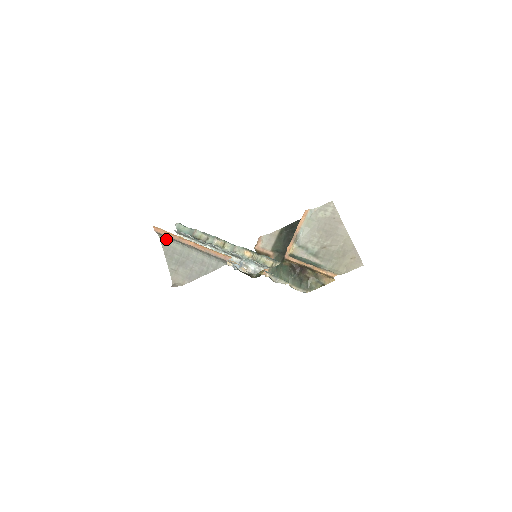
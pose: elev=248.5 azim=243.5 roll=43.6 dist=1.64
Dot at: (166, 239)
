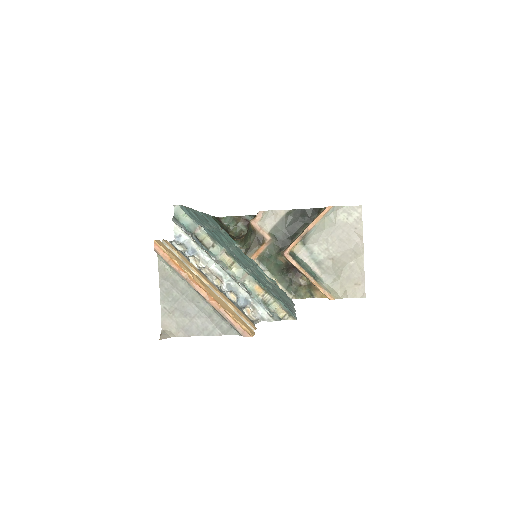
Dot at: (167, 264)
